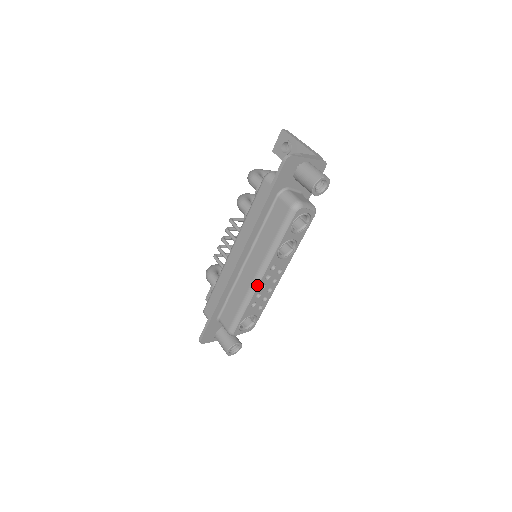
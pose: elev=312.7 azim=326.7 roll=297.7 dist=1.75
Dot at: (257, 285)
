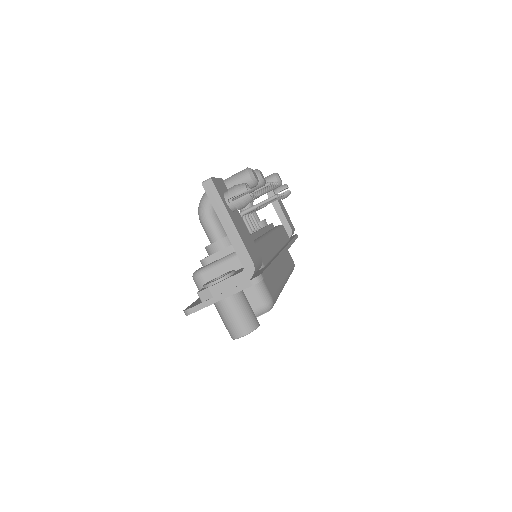
Dot at: occluded
